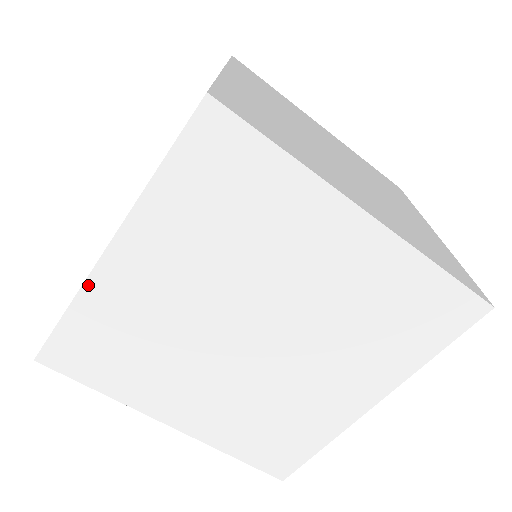
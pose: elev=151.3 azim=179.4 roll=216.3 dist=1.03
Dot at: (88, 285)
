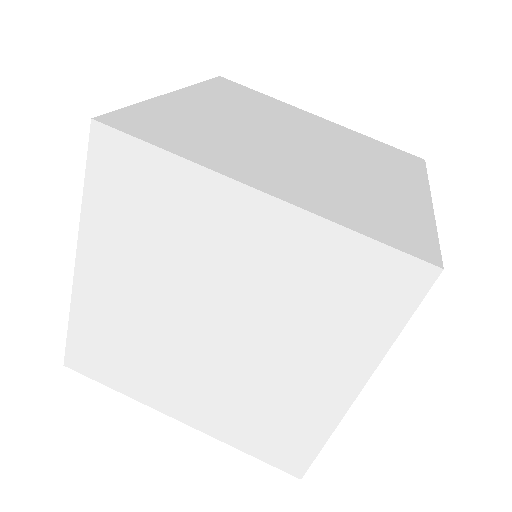
Dot at: (75, 297)
